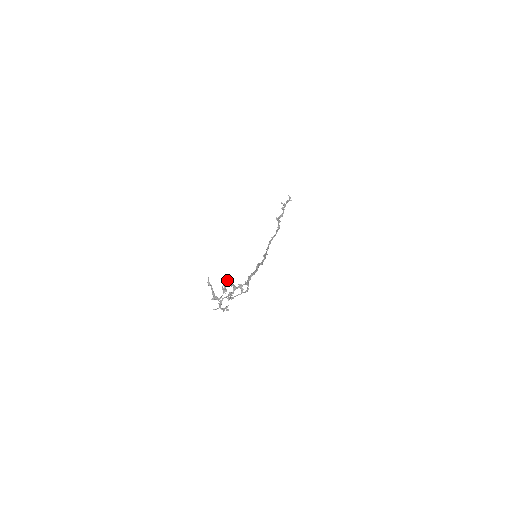
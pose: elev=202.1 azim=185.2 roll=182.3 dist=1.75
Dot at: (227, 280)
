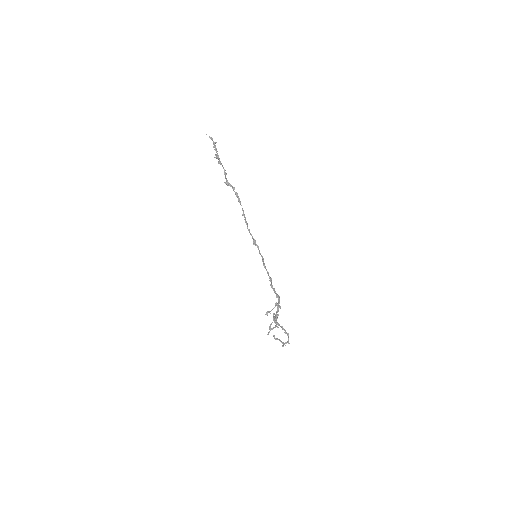
Dot at: occluded
